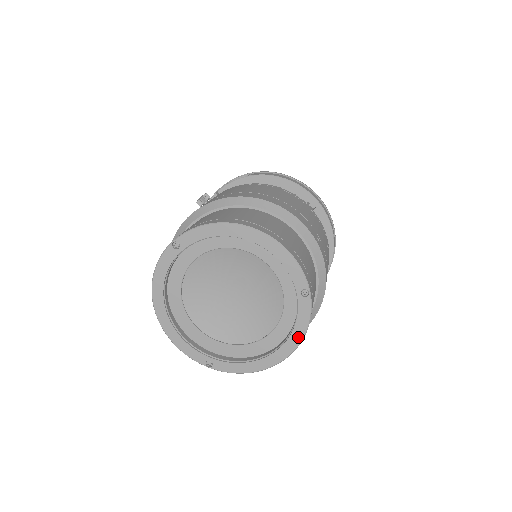
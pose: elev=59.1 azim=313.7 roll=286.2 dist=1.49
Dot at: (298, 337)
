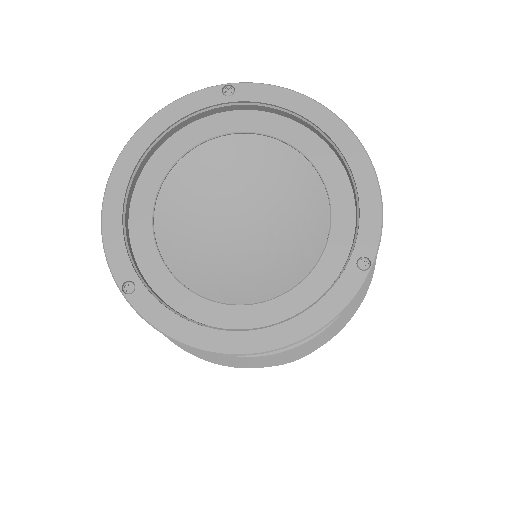
Dot at: (305, 328)
